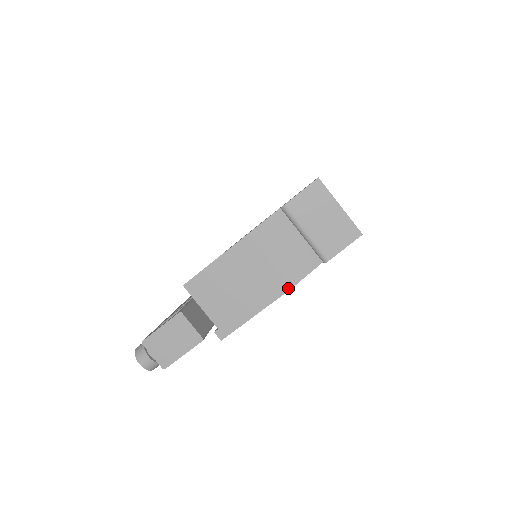
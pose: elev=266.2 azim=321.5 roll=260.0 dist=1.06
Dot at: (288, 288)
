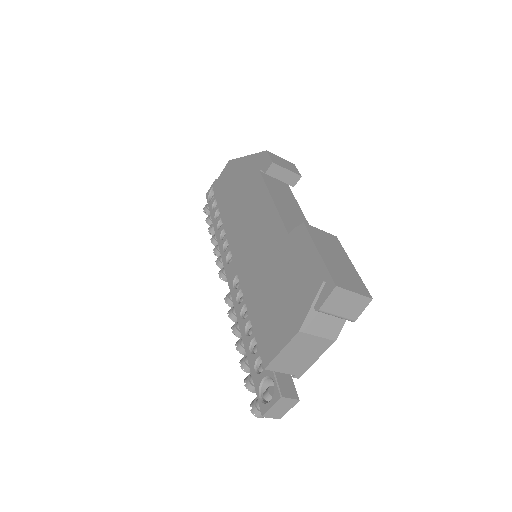
Dot at: (333, 342)
